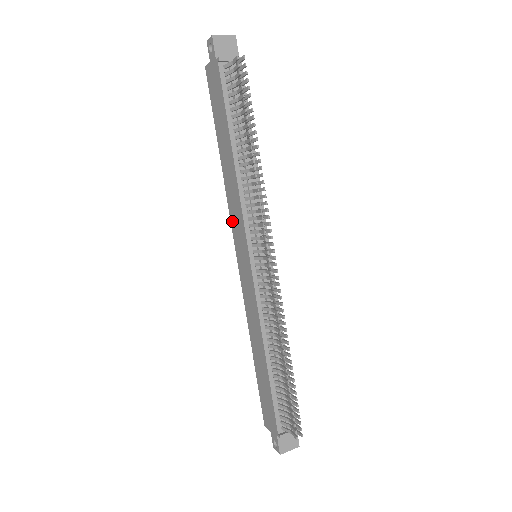
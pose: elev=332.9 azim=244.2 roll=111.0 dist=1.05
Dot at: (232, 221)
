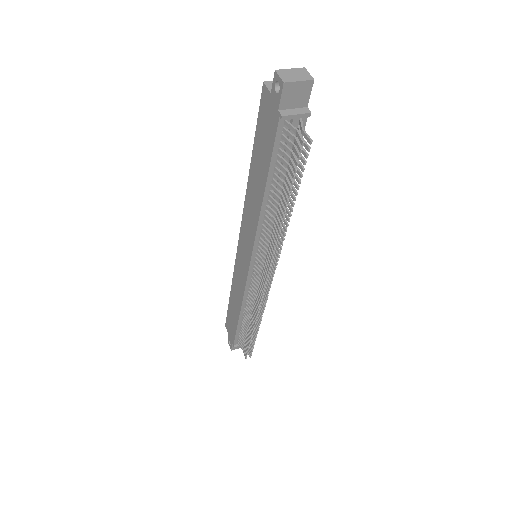
Dot at: (243, 222)
